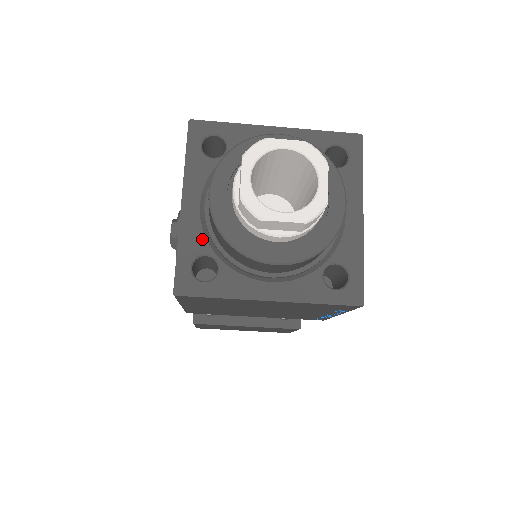
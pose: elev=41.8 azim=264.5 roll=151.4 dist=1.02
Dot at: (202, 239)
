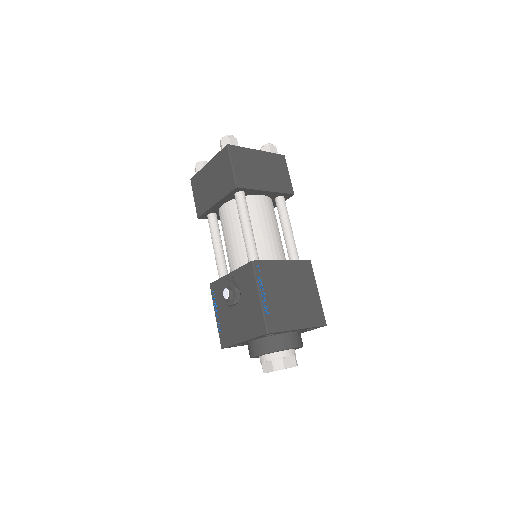
Dot at: occluded
